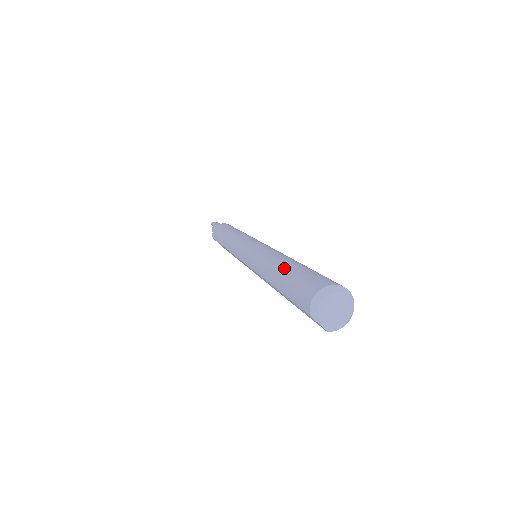
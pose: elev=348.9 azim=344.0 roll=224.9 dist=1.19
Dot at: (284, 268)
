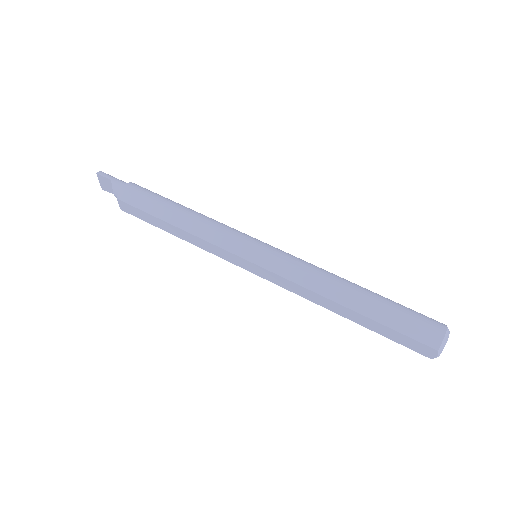
Dot at: (371, 297)
